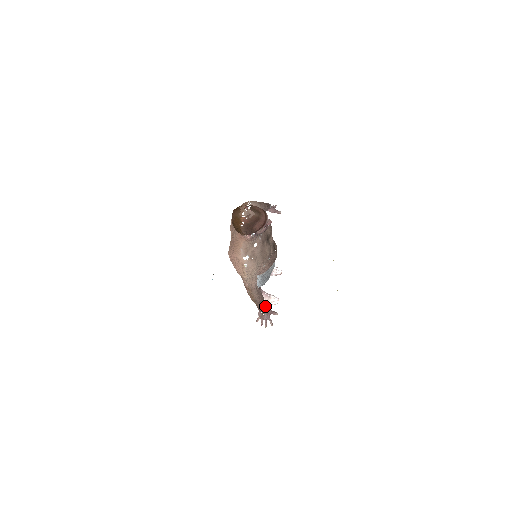
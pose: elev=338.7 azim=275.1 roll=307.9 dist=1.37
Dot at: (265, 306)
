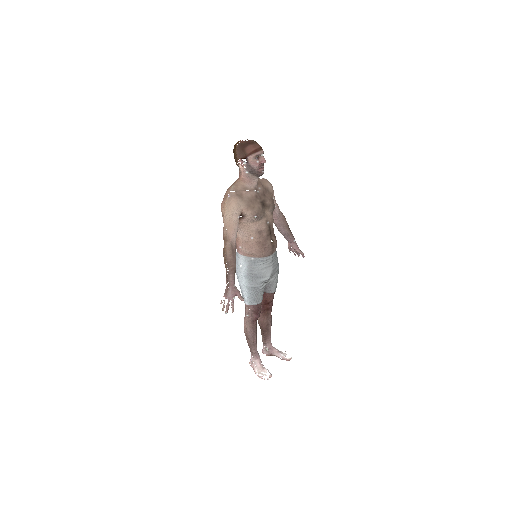
Dot at: (234, 276)
